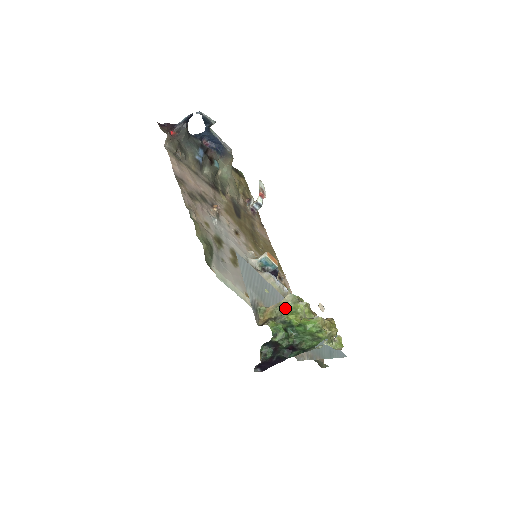
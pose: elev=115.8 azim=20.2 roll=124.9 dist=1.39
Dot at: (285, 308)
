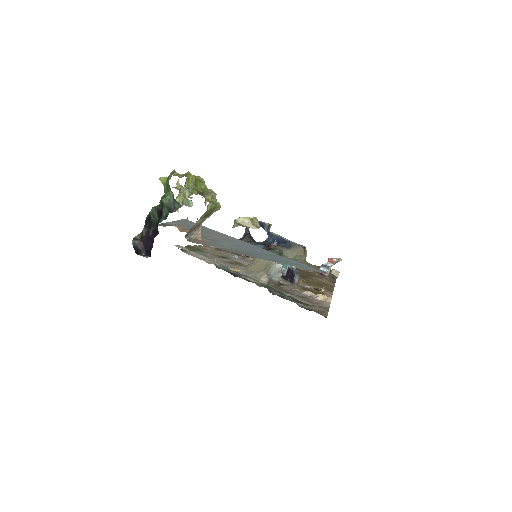
Dot at: occluded
